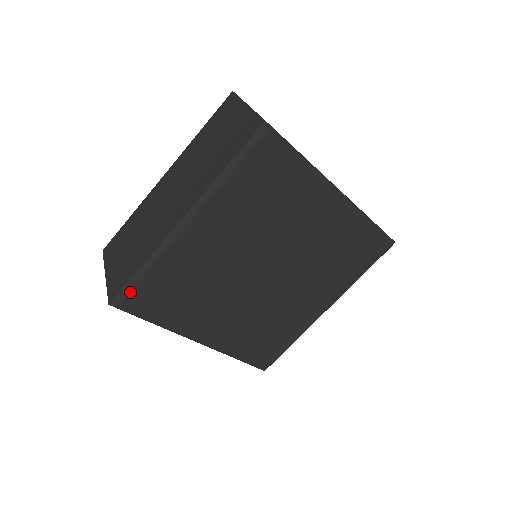
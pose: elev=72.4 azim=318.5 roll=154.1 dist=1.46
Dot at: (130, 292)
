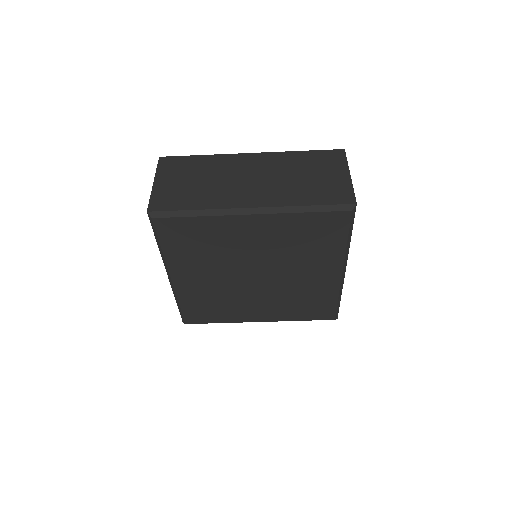
Dot at: (170, 218)
